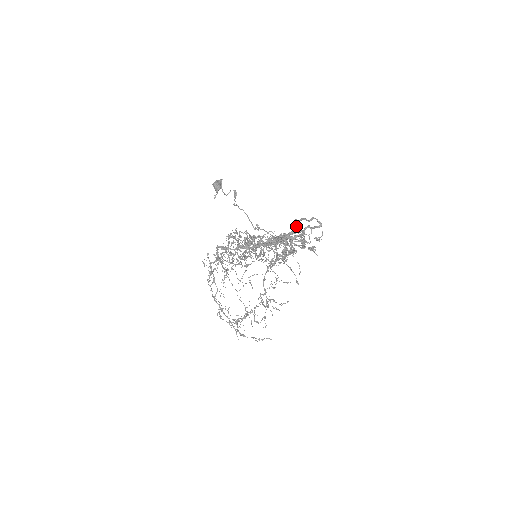
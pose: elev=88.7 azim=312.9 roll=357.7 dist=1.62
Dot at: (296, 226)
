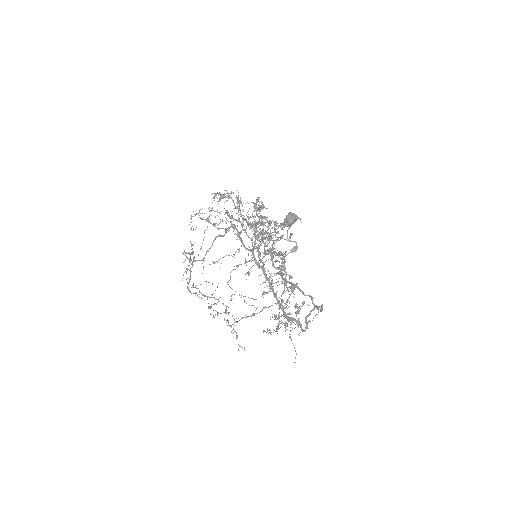
Dot at: (305, 321)
